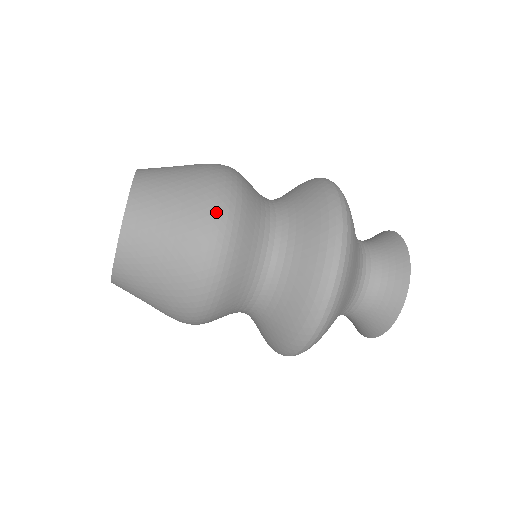
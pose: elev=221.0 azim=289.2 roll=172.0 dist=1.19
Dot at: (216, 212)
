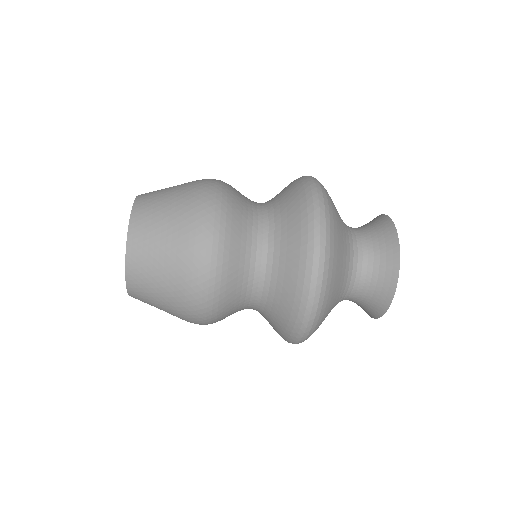
Dot at: (200, 259)
